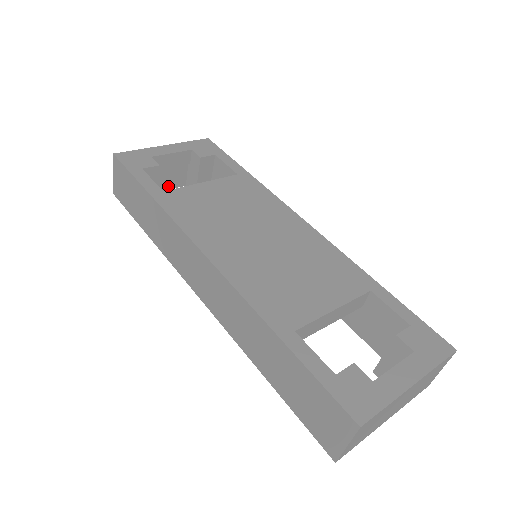
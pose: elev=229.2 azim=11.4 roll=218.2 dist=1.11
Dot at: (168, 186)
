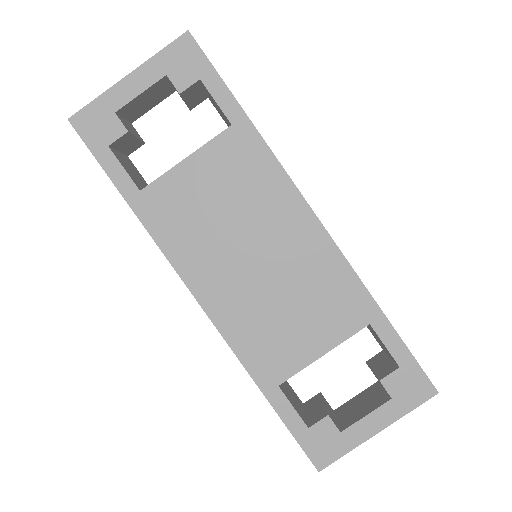
Dot at: (153, 104)
